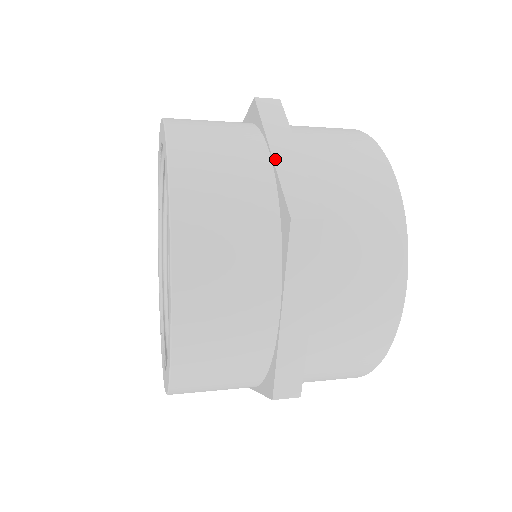
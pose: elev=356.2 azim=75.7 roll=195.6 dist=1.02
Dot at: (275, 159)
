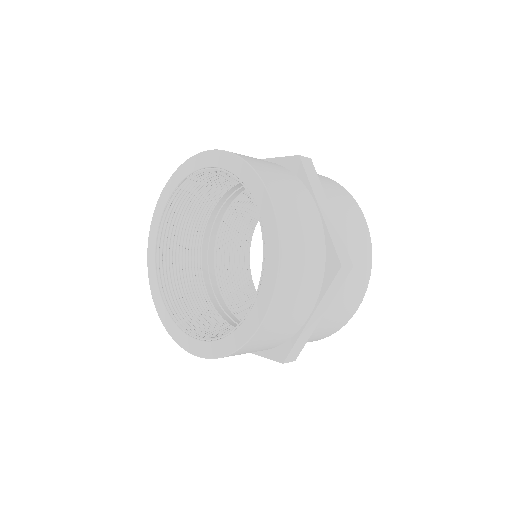
Dot at: (263, 159)
